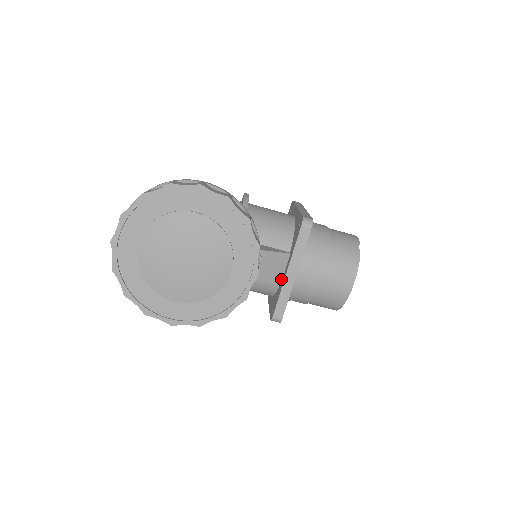
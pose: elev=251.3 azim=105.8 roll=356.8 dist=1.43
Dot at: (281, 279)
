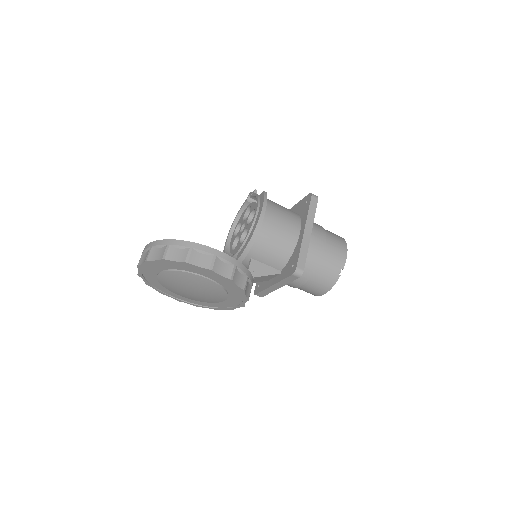
Dot at: (269, 280)
